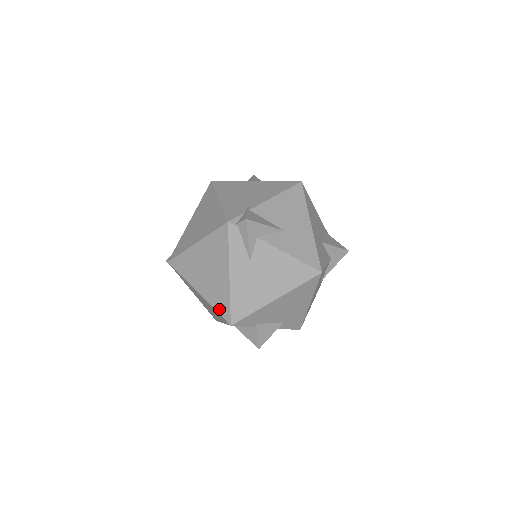
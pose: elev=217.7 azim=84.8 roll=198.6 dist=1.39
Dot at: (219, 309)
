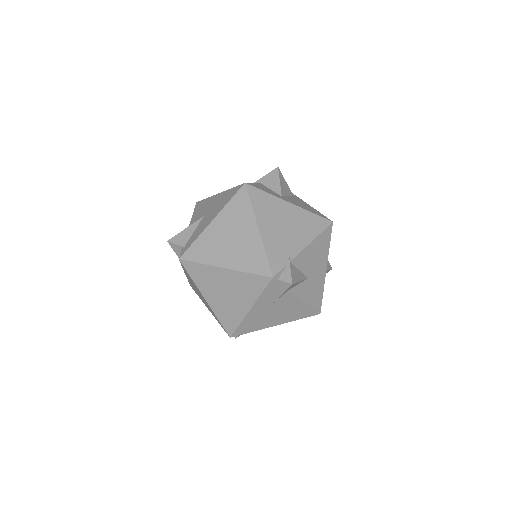
Dot at: (224, 322)
